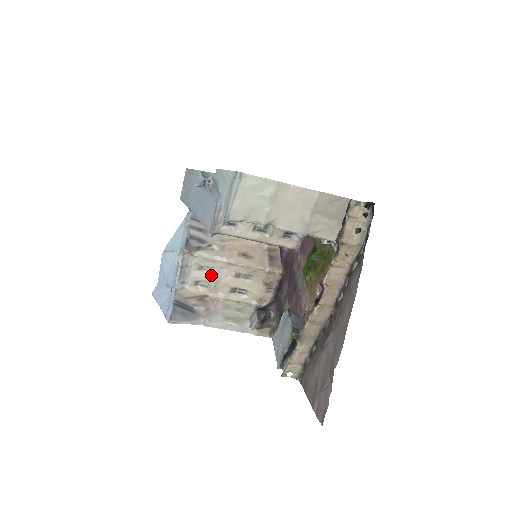
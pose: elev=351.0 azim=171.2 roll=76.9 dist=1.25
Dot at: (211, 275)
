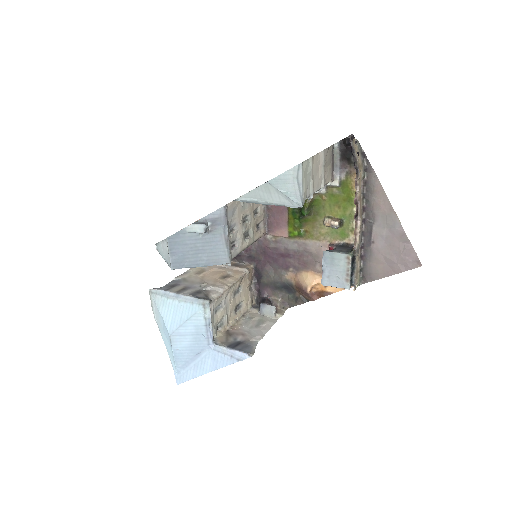
Dot at: (223, 310)
